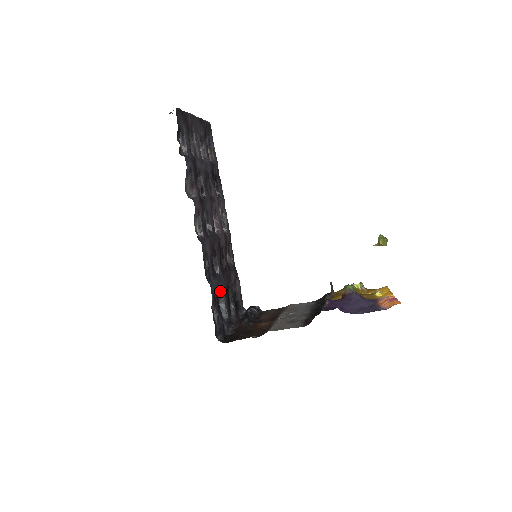
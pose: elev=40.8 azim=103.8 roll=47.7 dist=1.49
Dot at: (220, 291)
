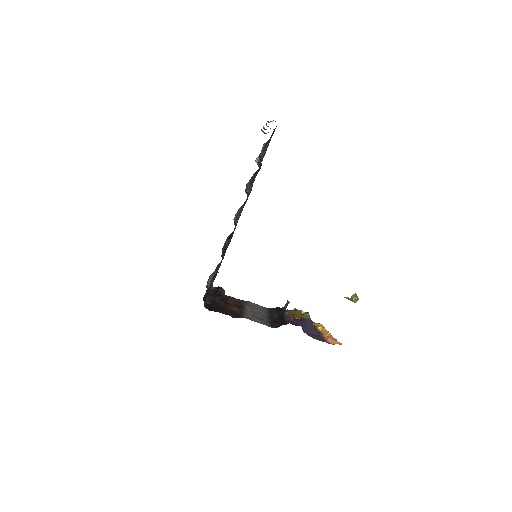
Dot at: (218, 267)
